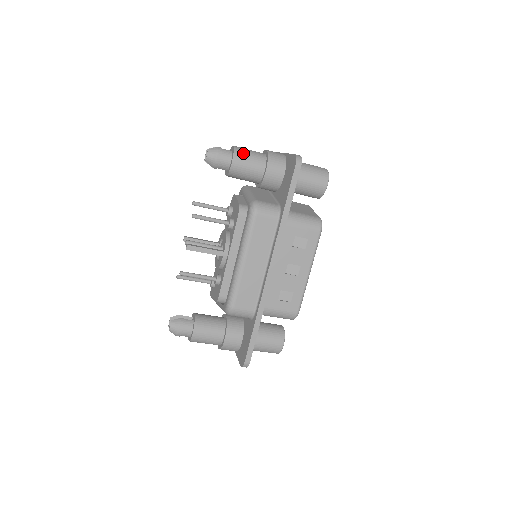
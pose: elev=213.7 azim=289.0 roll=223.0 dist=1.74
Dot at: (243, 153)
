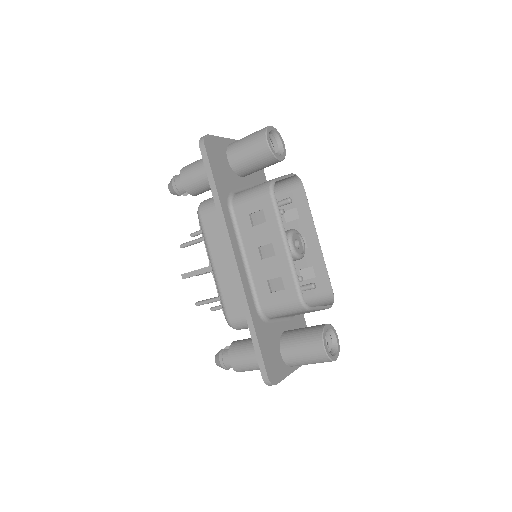
Dot at: (187, 167)
